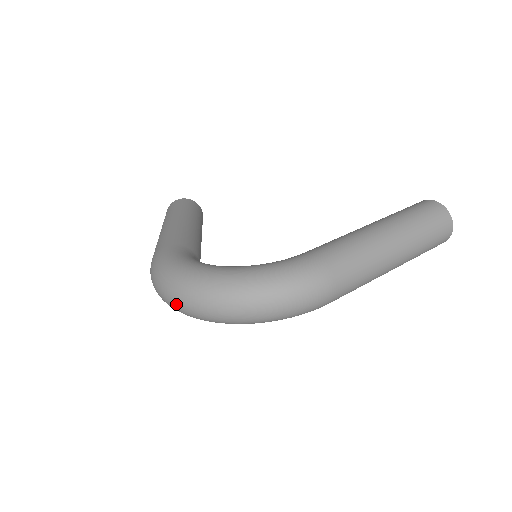
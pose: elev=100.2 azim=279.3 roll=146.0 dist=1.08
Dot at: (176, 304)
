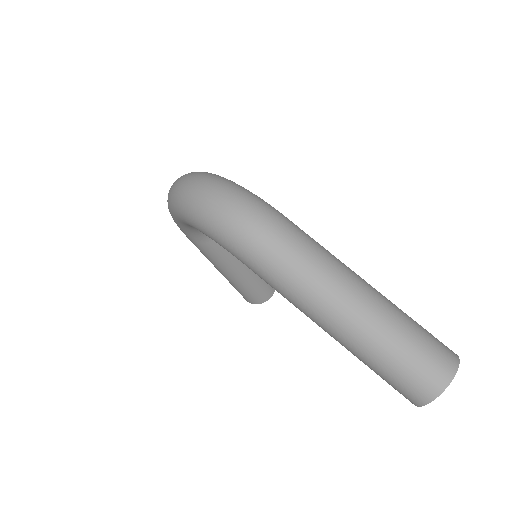
Dot at: occluded
